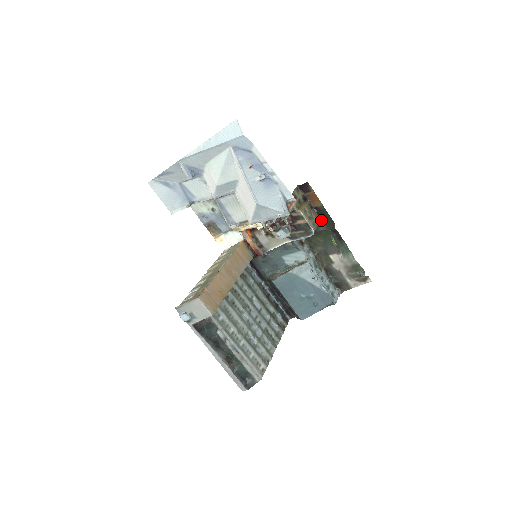
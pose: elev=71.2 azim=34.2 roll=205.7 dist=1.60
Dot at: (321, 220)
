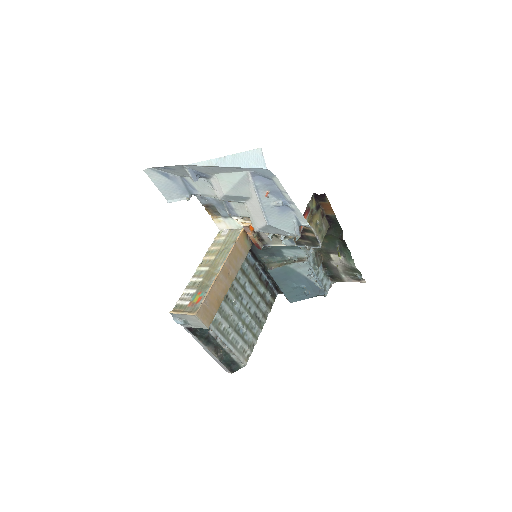
Dot at: (330, 226)
